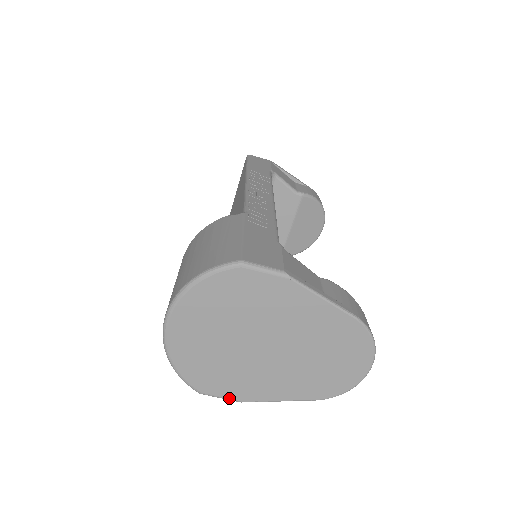
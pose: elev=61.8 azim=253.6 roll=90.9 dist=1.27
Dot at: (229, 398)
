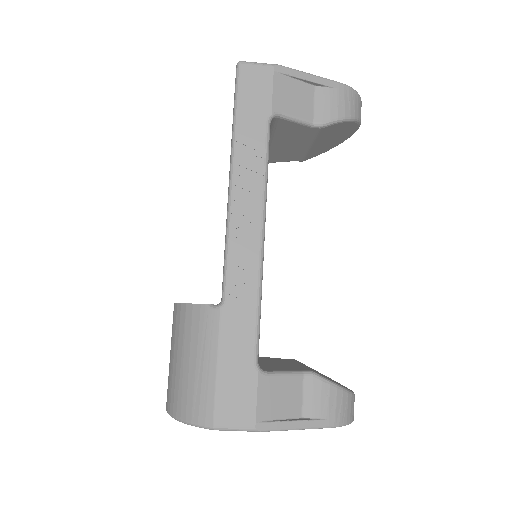
Dot at: occluded
